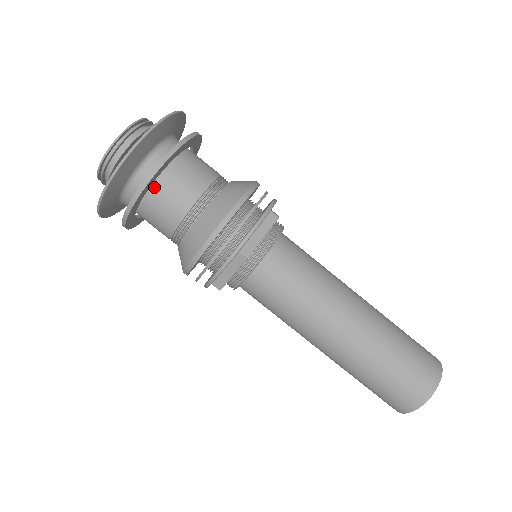
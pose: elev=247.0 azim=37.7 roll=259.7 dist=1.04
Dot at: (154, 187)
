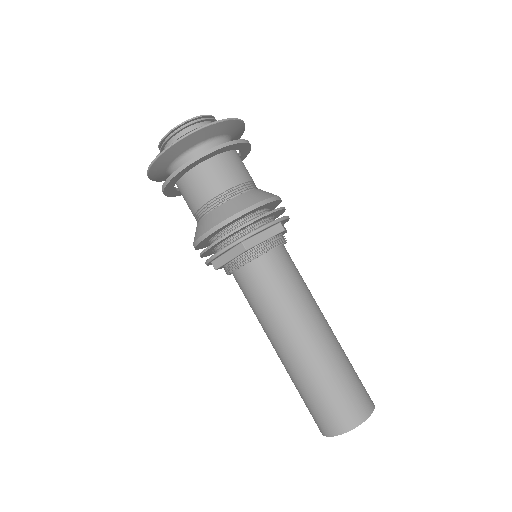
Dot at: (178, 187)
